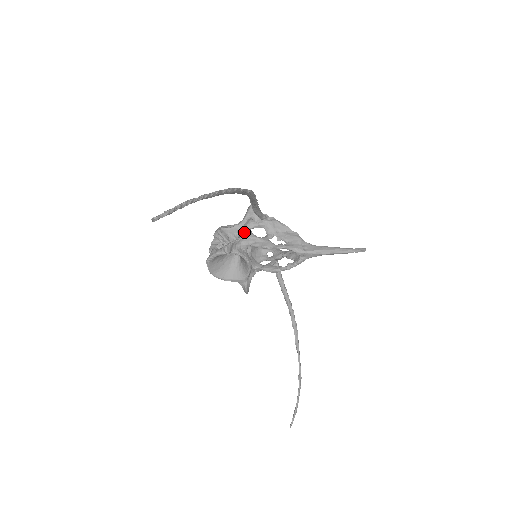
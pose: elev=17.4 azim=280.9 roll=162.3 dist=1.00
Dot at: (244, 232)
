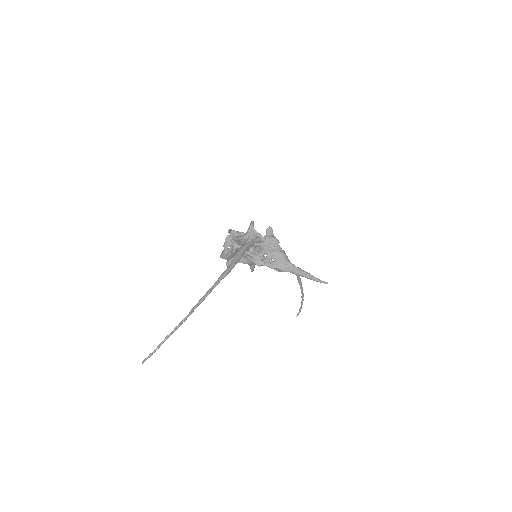
Dot at: occluded
